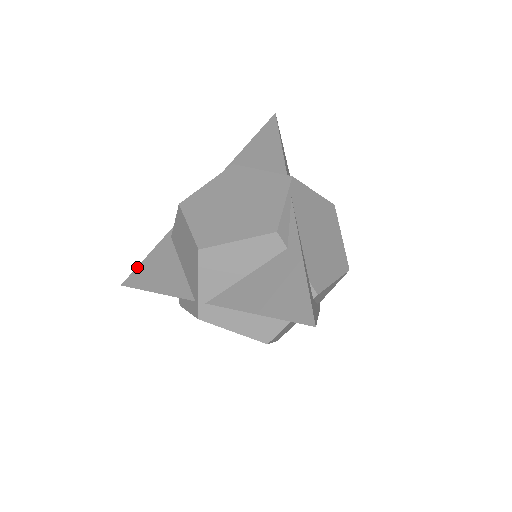
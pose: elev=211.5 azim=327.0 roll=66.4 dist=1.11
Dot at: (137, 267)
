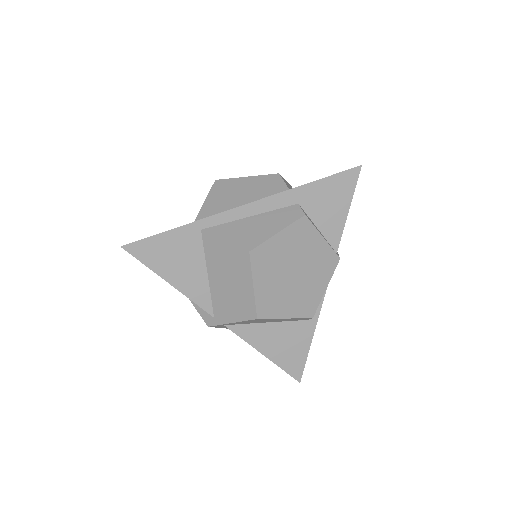
Dot at: (148, 238)
